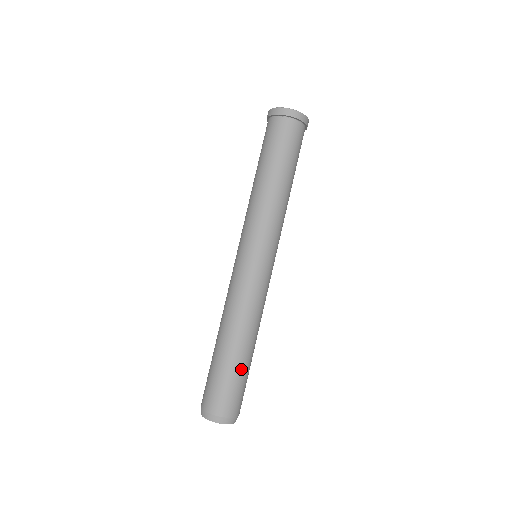
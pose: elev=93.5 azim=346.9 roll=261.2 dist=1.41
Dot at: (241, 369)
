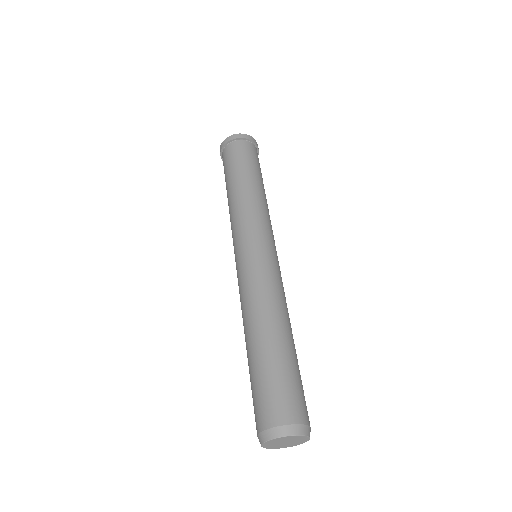
Dot at: (288, 360)
